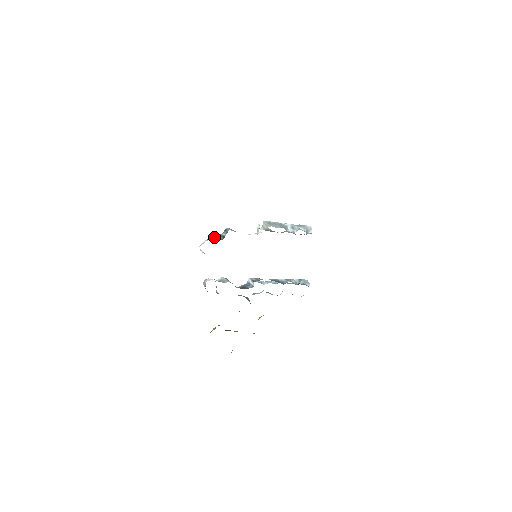
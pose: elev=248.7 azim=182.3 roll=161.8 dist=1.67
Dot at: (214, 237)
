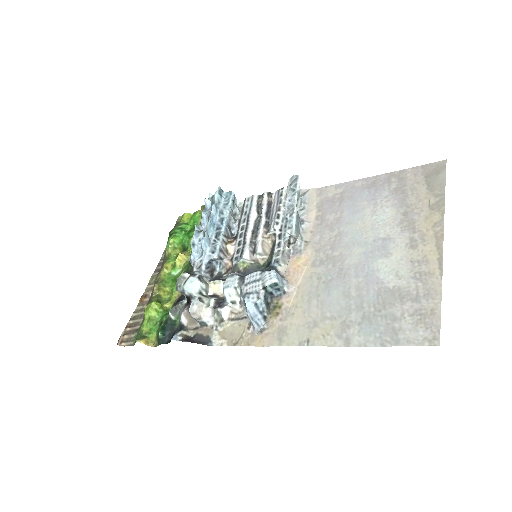
Dot at: (267, 305)
